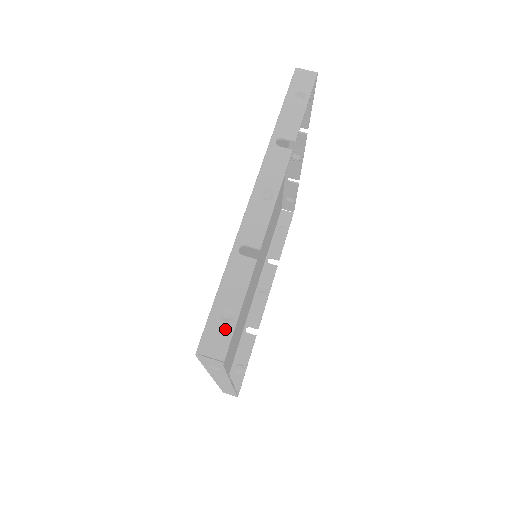
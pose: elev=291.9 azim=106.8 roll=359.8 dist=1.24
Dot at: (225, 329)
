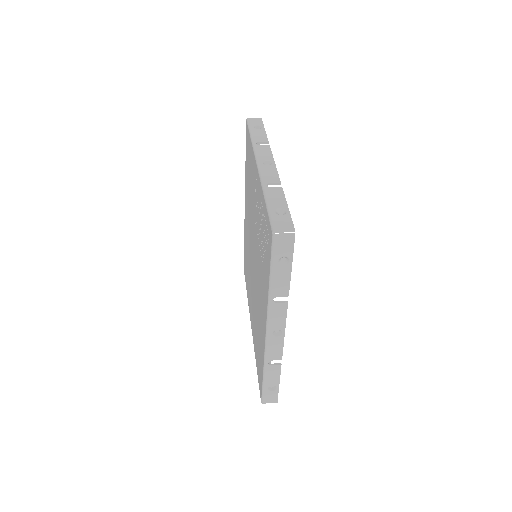
Dot at: (284, 217)
